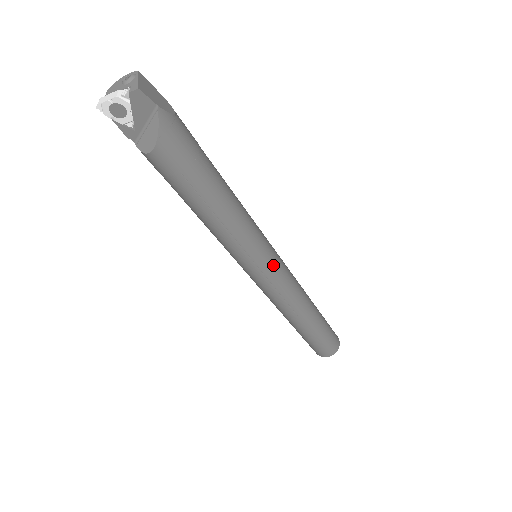
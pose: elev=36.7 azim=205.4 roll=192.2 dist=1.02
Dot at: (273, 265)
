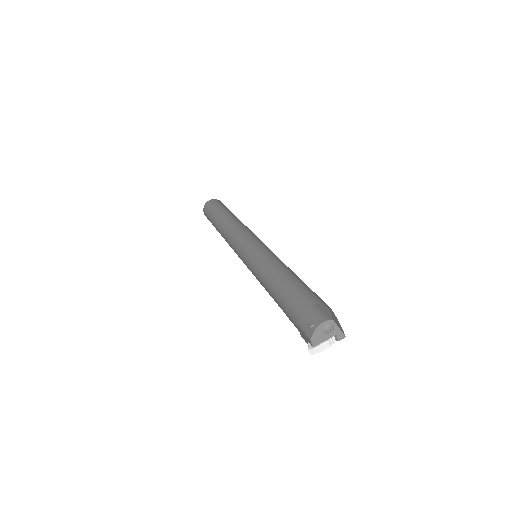
Dot at: occluded
